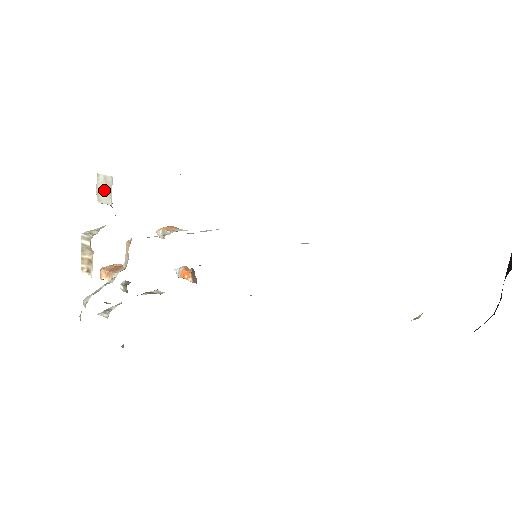
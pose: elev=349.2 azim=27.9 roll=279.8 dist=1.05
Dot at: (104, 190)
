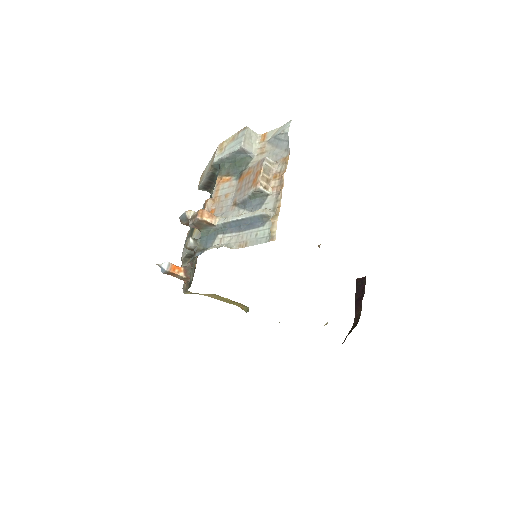
Dot at: (250, 140)
